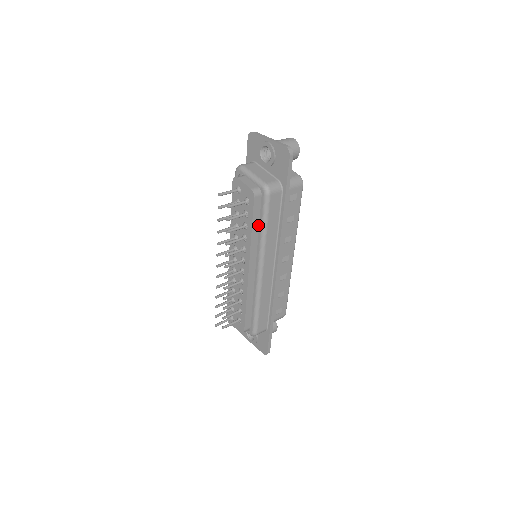
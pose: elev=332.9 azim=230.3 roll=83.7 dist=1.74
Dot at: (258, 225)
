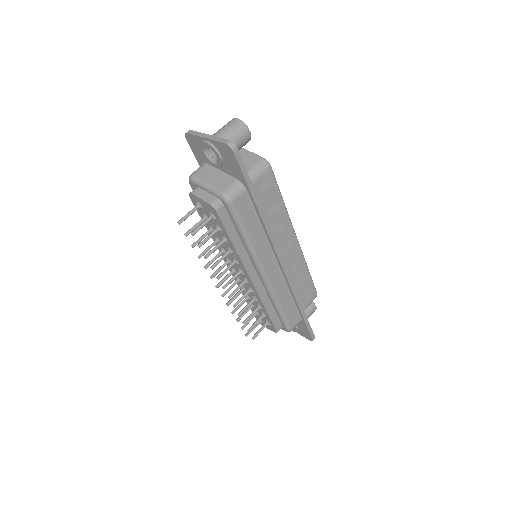
Dot at: (237, 234)
